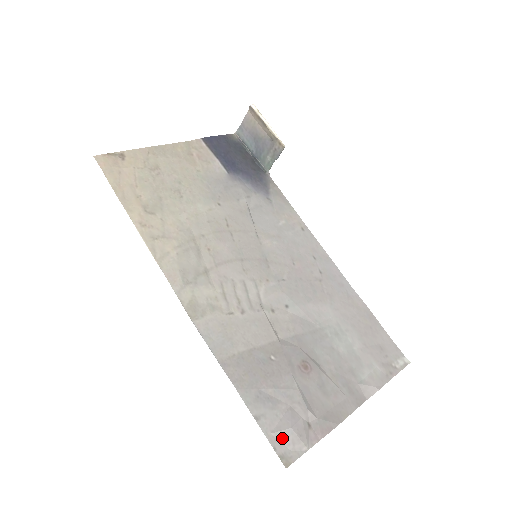
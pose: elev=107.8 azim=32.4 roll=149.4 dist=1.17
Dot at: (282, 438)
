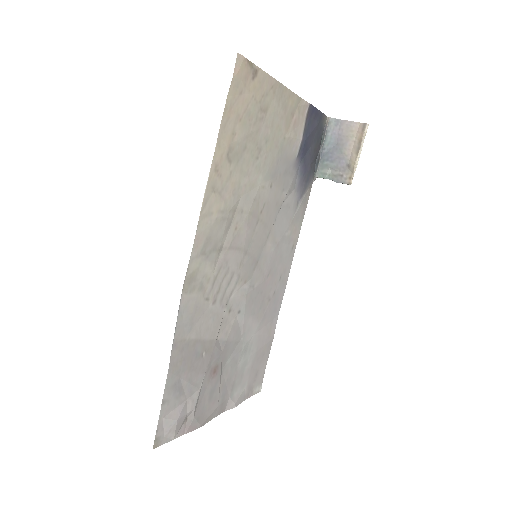
Dot at: (167, 425)
